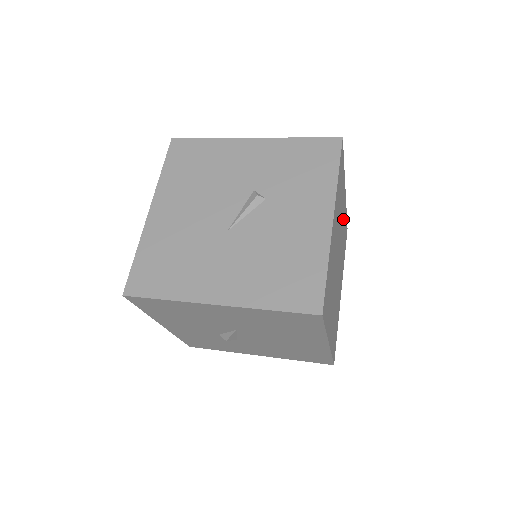
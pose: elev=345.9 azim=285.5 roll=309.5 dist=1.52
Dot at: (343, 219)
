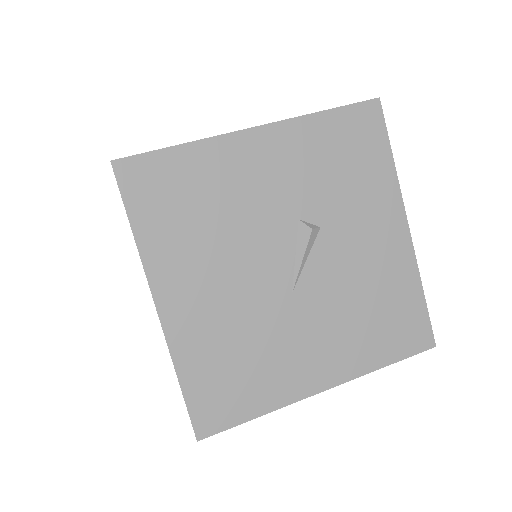
Dot at: occluded
